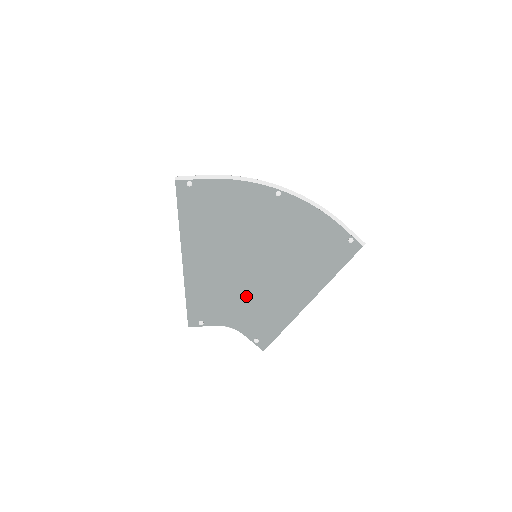
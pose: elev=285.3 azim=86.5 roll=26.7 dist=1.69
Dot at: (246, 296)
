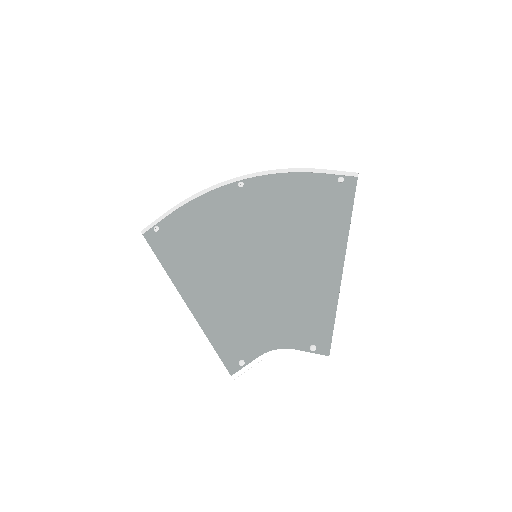
Dot at: (271, 304)
